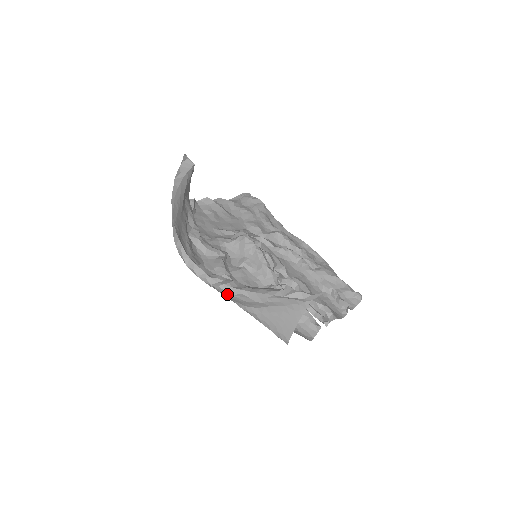
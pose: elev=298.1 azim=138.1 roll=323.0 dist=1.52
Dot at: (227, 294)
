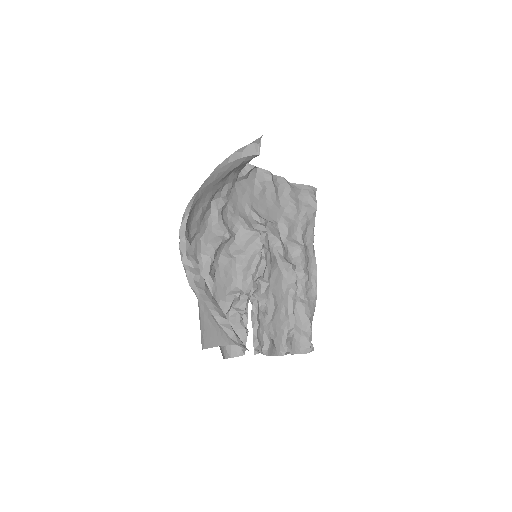
Dot at: occluded
